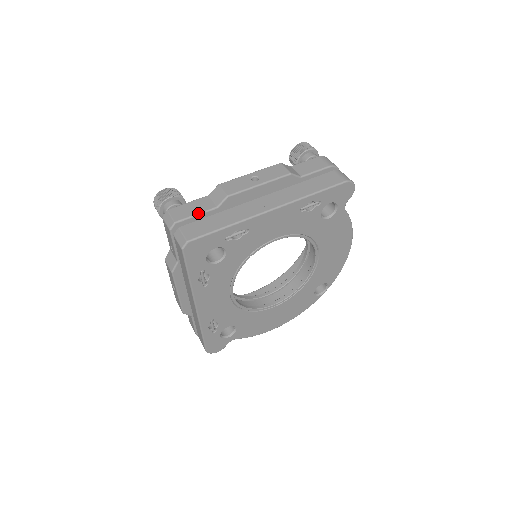
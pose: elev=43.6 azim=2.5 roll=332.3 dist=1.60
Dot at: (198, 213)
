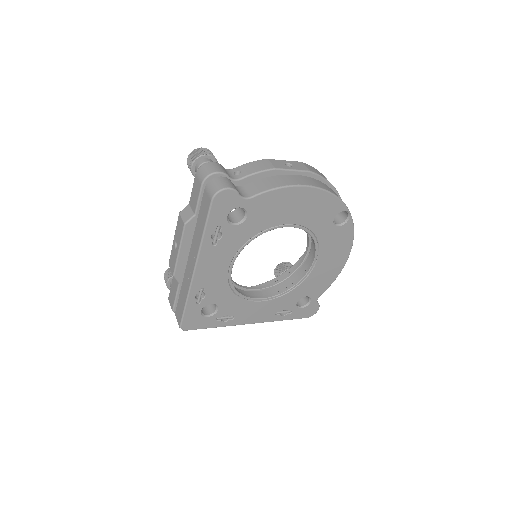
Dot at: (175, 296)
